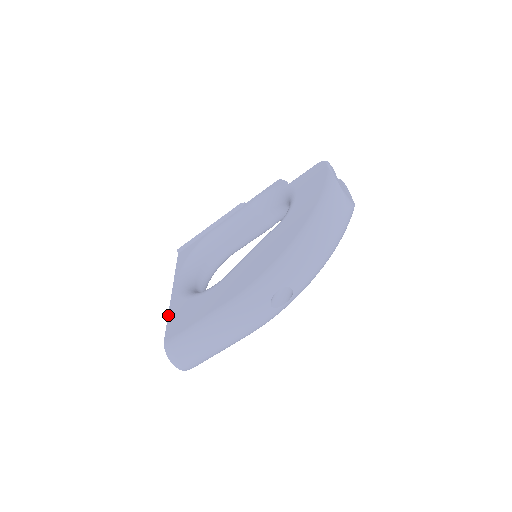
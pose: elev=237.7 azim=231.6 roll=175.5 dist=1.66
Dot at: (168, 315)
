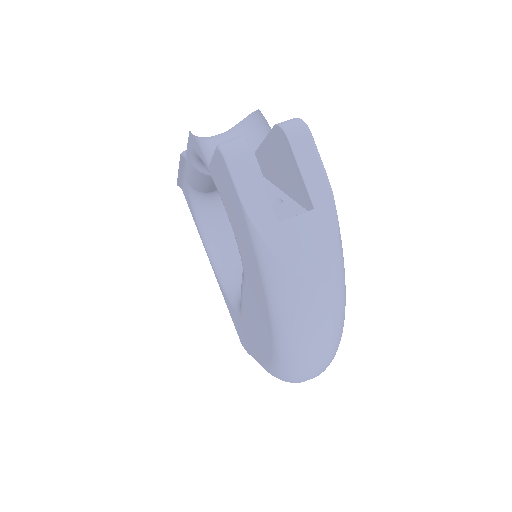
Dot at: occluded
